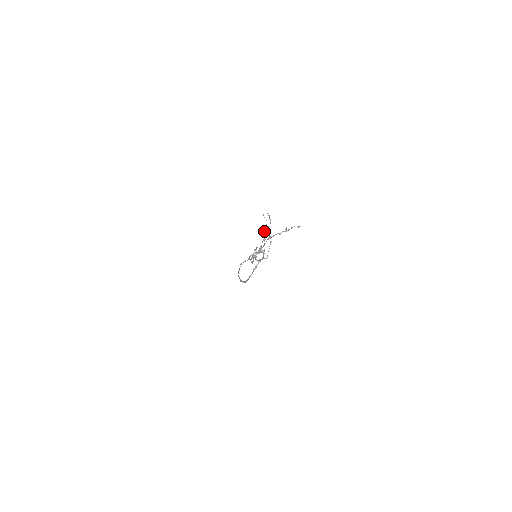
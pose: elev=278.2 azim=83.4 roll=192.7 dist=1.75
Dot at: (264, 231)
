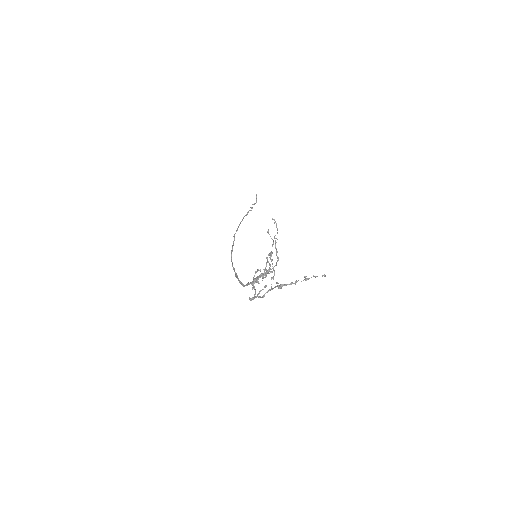
Dot at: (269, 255)
